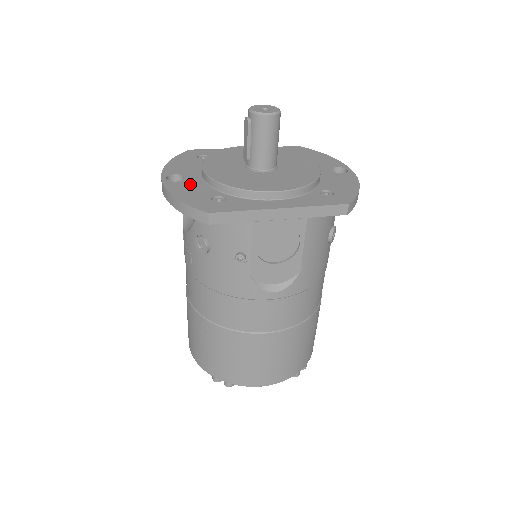
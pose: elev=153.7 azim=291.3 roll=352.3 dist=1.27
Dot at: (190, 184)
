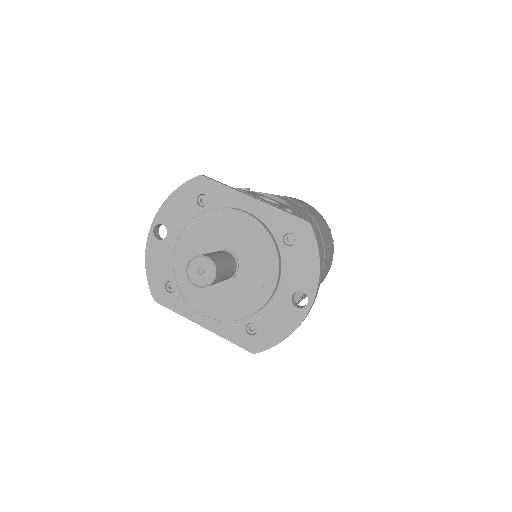
Dot at: (164, 250)
